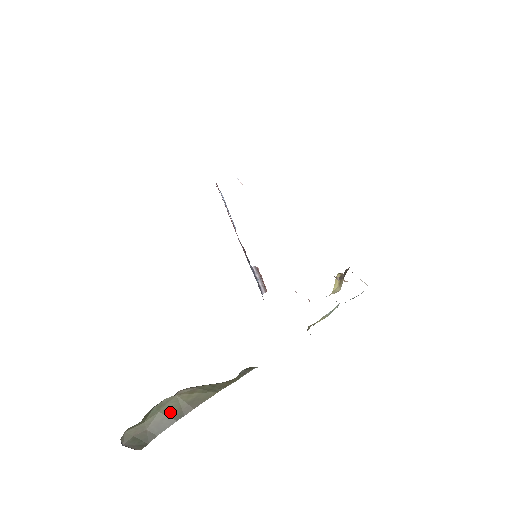
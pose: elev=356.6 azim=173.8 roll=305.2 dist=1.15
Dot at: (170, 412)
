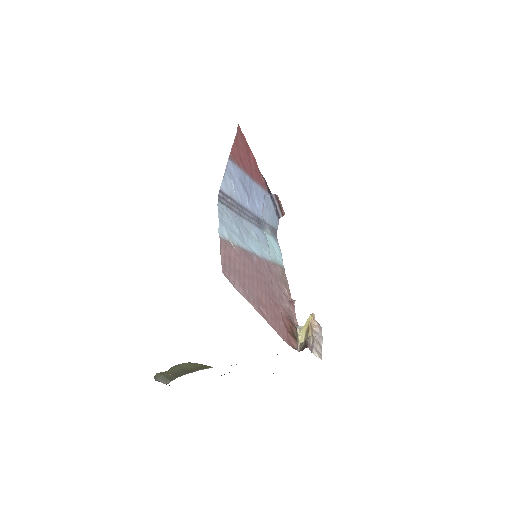
Dot at: (184, 369)
